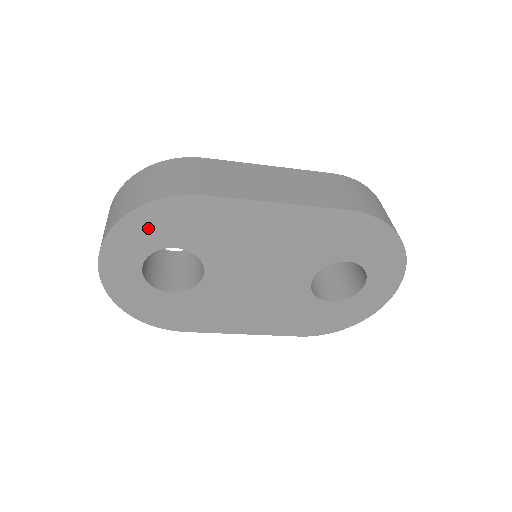
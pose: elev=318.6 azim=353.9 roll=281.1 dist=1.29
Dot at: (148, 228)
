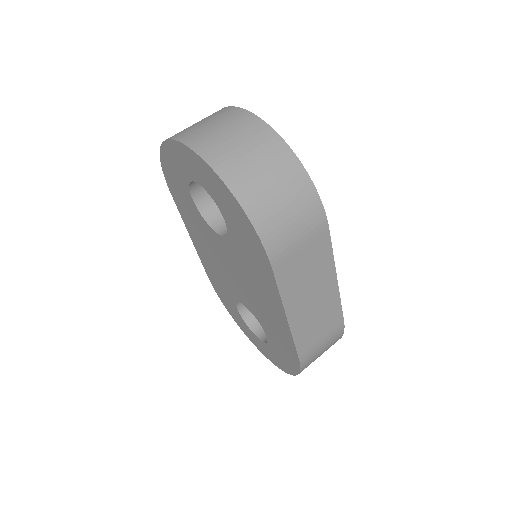
Dot at: (230, 207)
